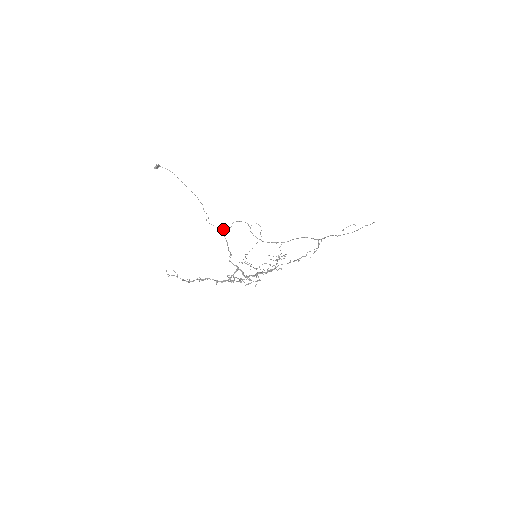
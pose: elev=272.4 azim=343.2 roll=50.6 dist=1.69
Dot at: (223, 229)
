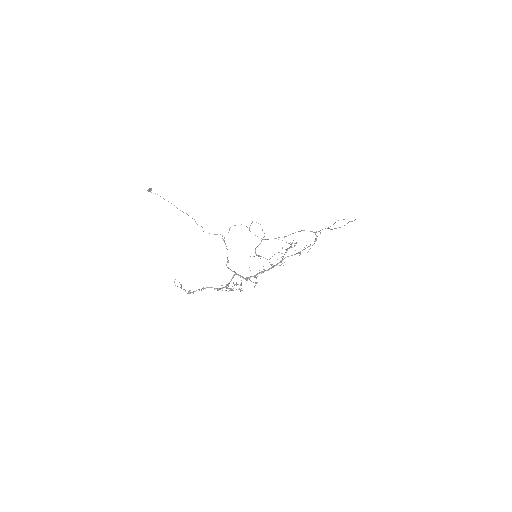
Dot at: (222, 235)
